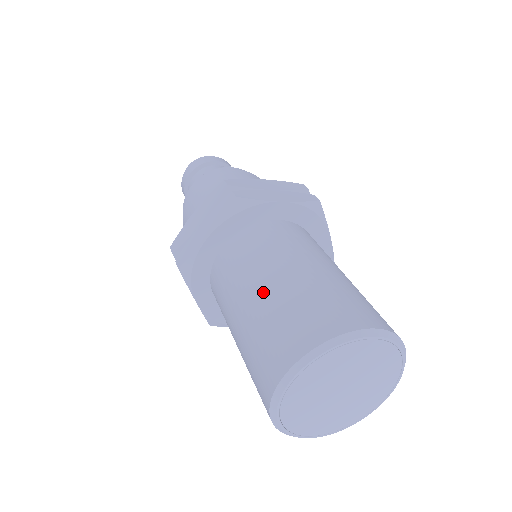
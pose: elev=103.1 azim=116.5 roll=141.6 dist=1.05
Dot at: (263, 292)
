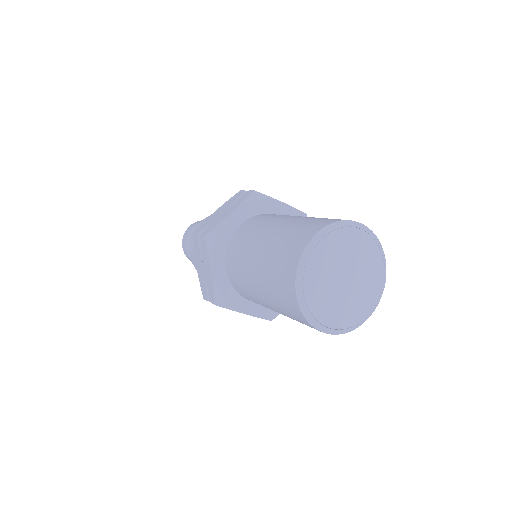
Dot at: (258, 271)
